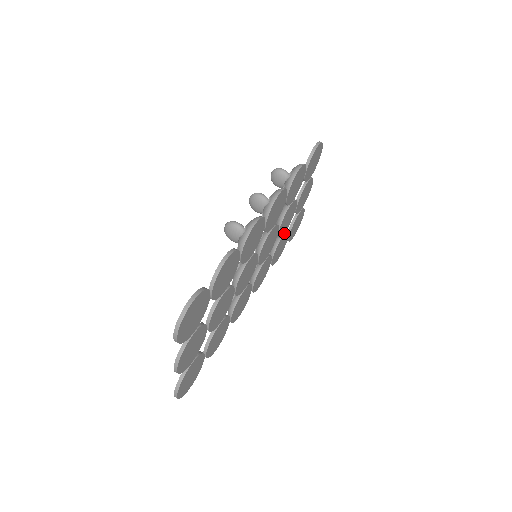
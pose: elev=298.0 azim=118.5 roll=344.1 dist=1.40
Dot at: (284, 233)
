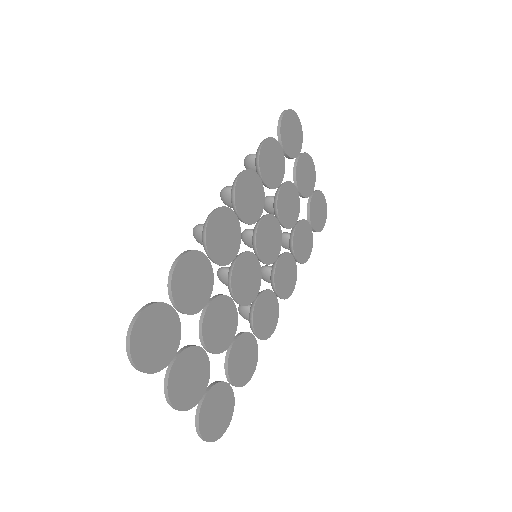
Dot at: (297, 223)
